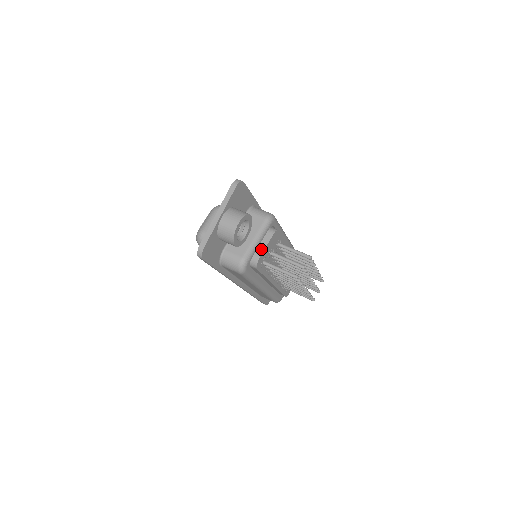
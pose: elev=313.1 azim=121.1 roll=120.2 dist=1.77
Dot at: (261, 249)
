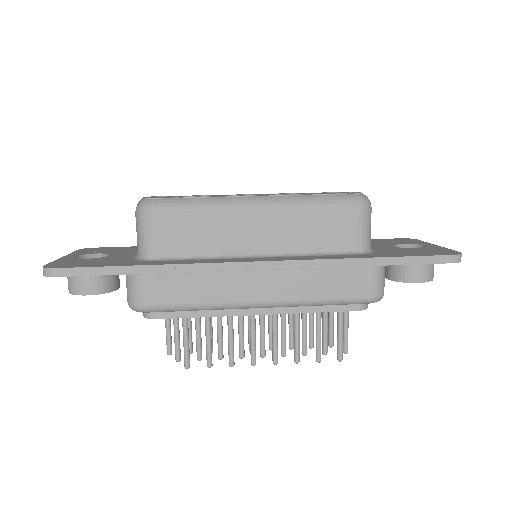
Dot at: occluded
